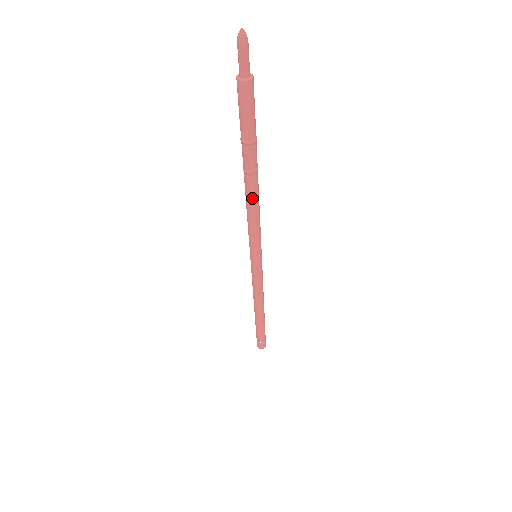
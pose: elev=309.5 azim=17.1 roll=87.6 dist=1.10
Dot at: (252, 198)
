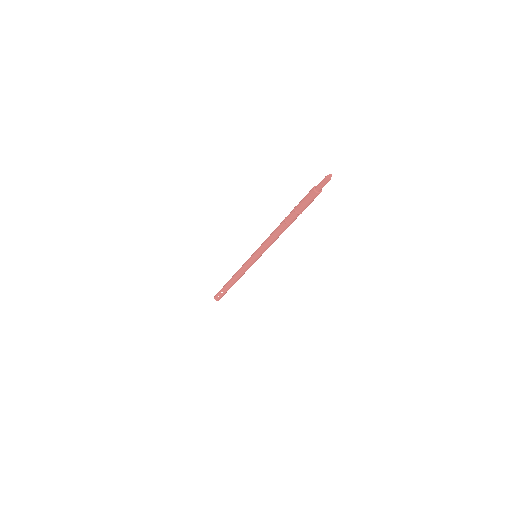
Dot at: (279, 233)
